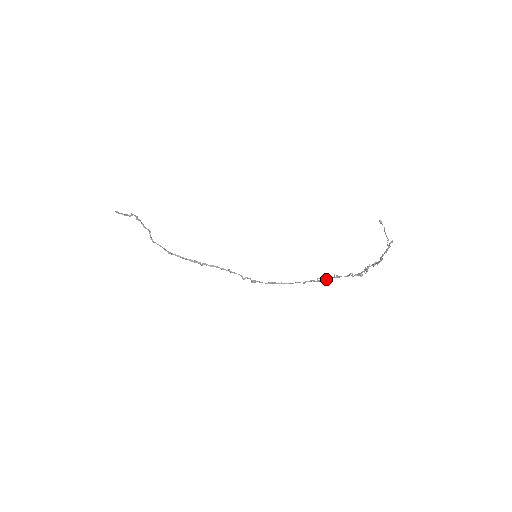
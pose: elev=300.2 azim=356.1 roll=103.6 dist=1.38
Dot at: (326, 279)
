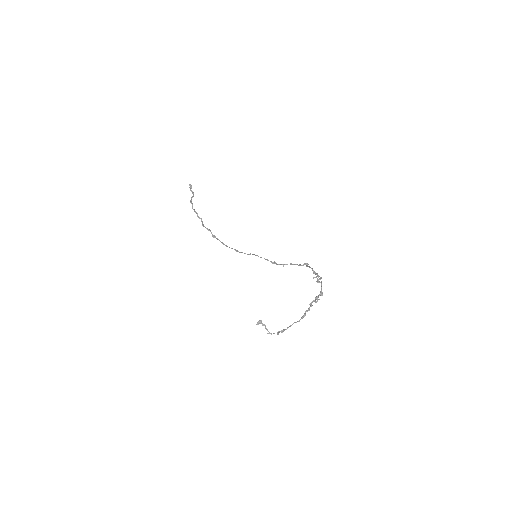
Dot at: (315, 273)
